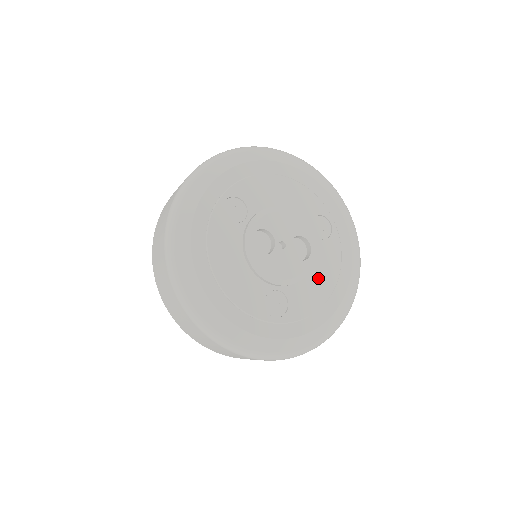
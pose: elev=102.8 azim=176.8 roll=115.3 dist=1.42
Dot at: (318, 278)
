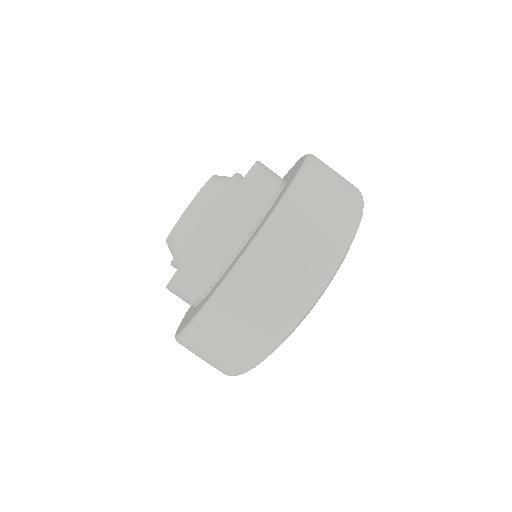
Dot at: occluded
